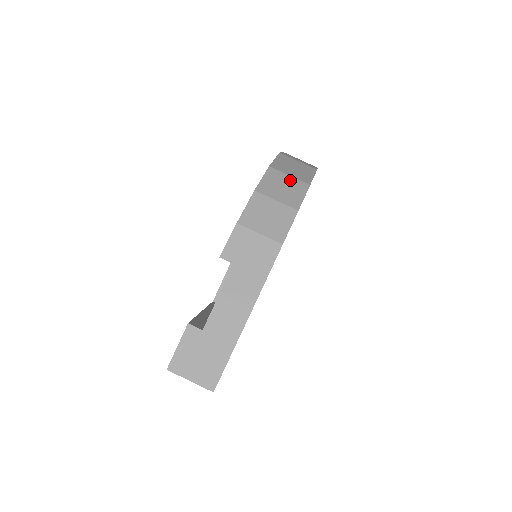
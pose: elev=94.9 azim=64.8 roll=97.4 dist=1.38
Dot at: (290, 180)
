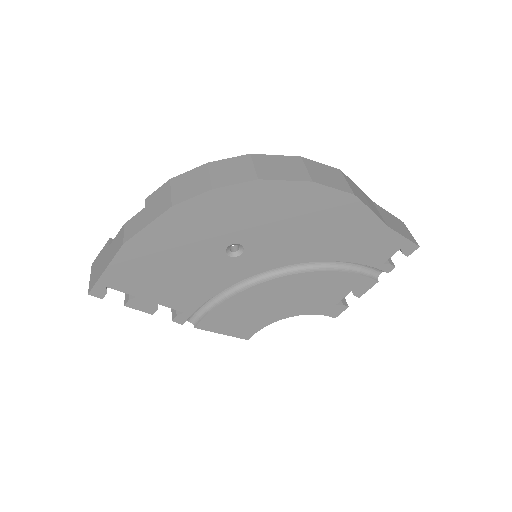
Dot at: (248, 169)
